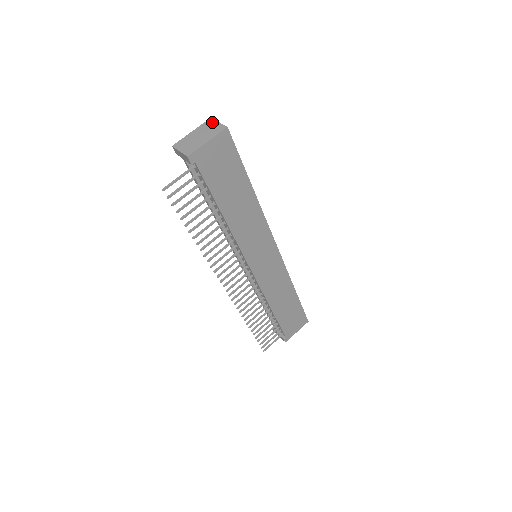
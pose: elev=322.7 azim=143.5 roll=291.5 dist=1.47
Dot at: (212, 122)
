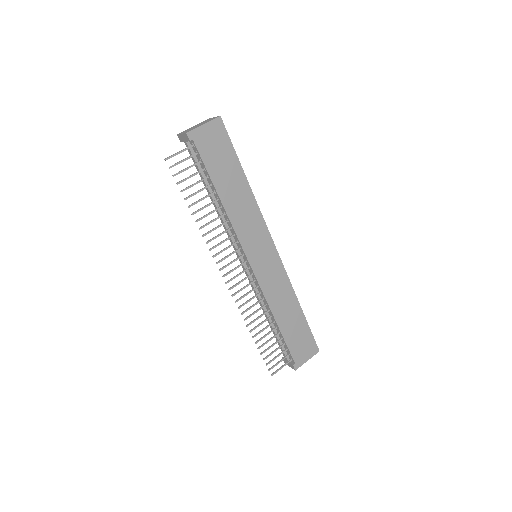
Dot at: (210, 118)
